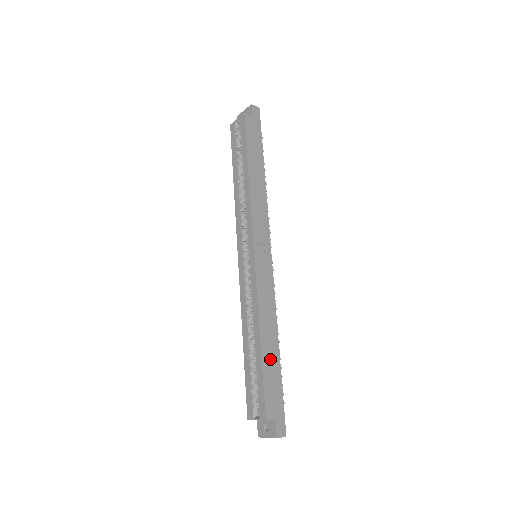
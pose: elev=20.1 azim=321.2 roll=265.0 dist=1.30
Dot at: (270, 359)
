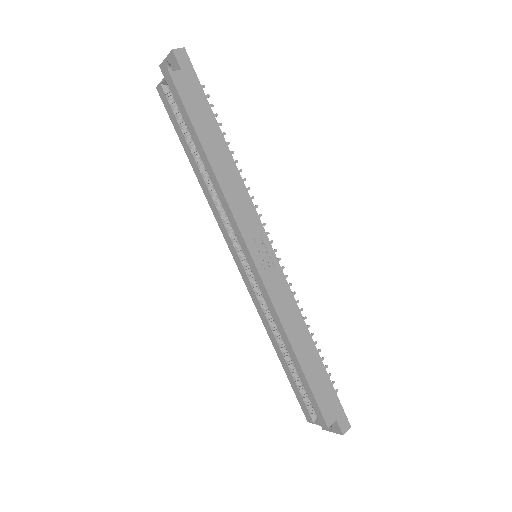
Dot at: (312, 367)
